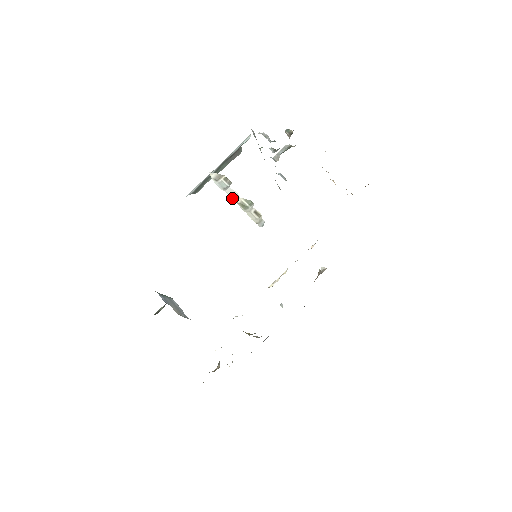
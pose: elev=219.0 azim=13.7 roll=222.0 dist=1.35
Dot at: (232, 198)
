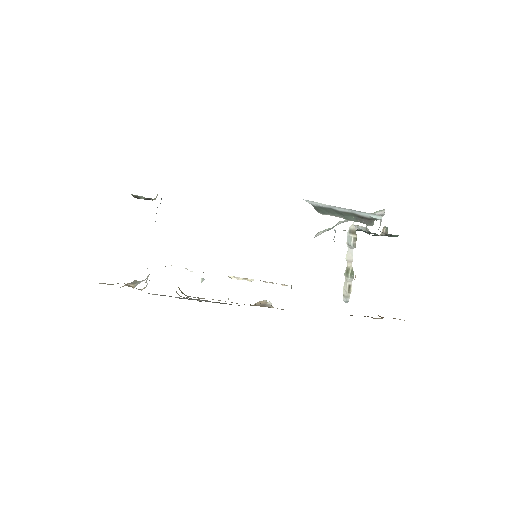
Dot at: (347, 258)
